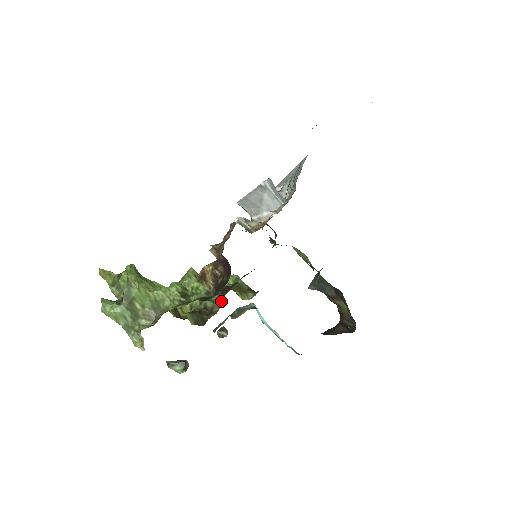
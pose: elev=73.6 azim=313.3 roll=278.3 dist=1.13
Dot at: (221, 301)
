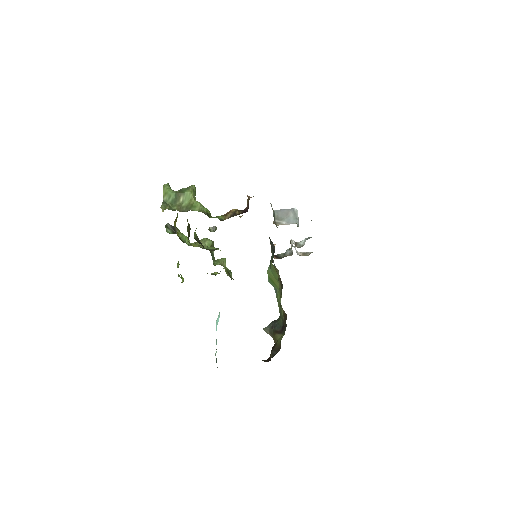
Dot at: (218, 248)
